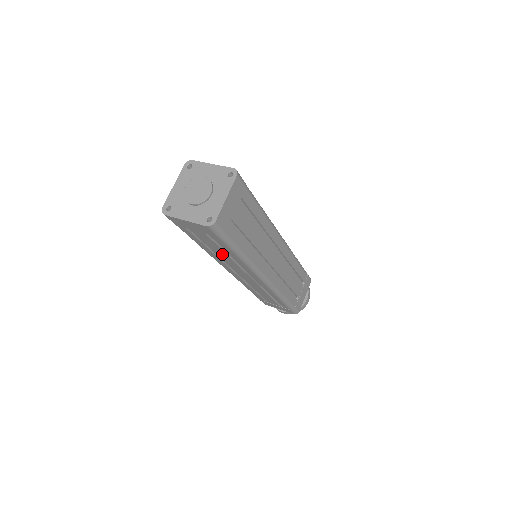
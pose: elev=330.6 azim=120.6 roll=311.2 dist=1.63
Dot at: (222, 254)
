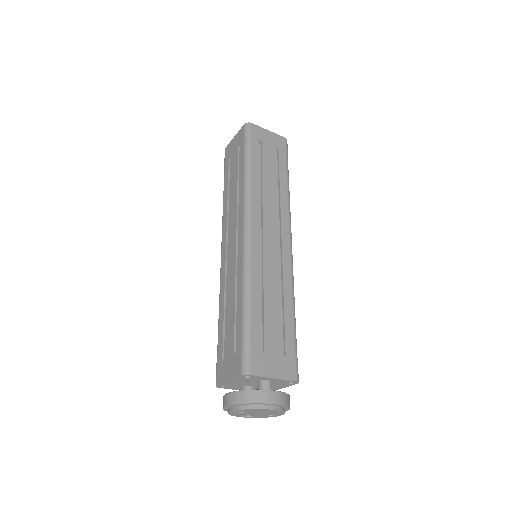
Dot at: (234, 190)
